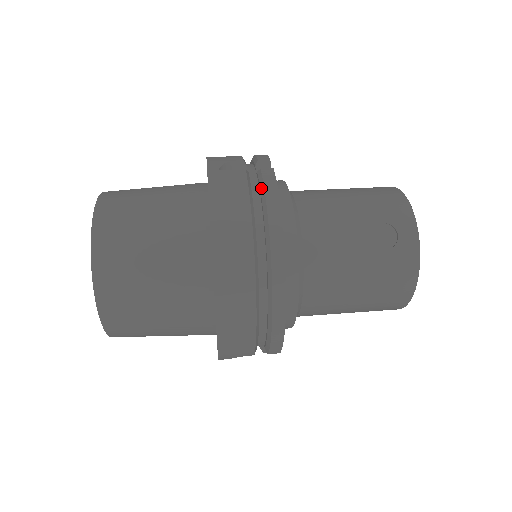
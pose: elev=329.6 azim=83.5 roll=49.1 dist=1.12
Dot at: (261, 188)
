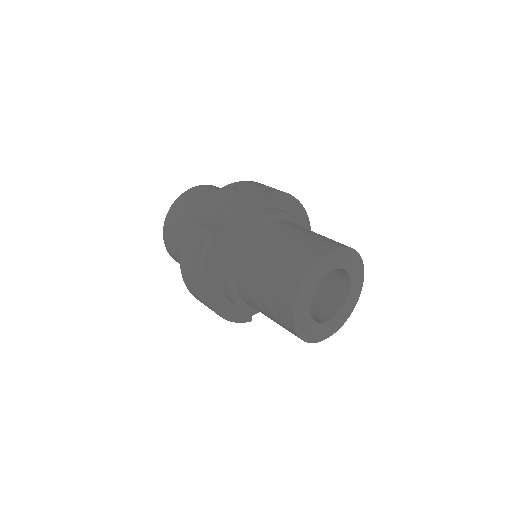
Dot at: (203, 248)
